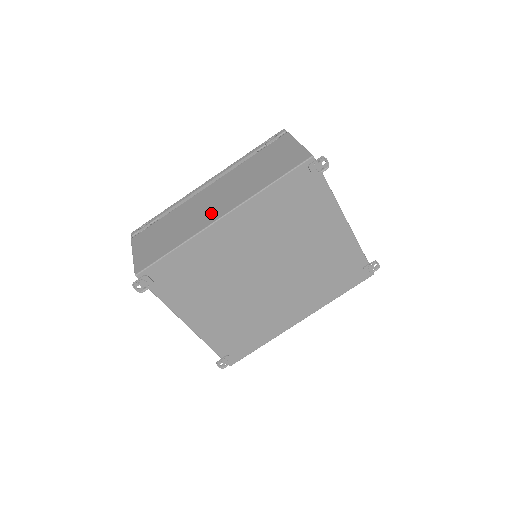
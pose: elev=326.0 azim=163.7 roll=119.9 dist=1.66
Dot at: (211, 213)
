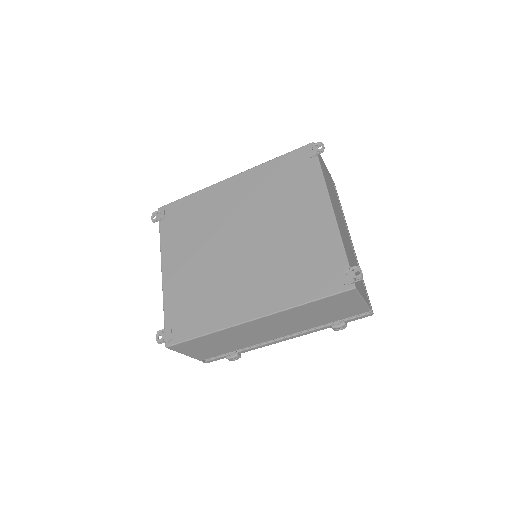
Dot at: occluded
